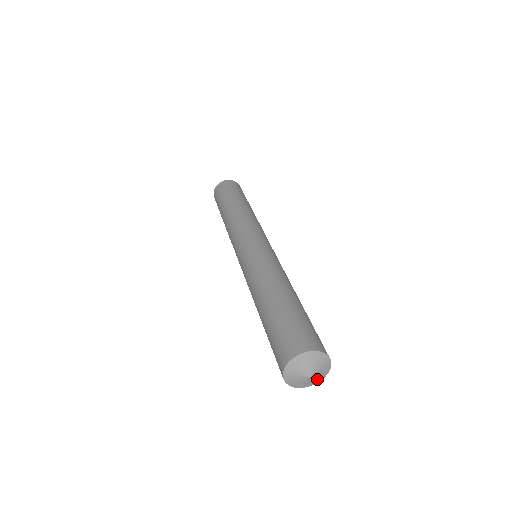
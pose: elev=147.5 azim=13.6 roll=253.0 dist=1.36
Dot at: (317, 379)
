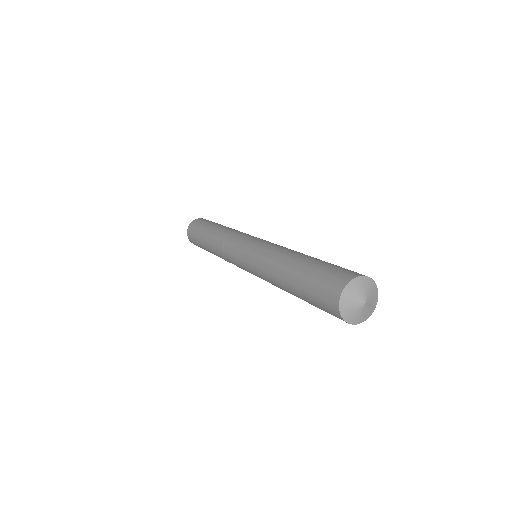
Dot at: (367, 313)
